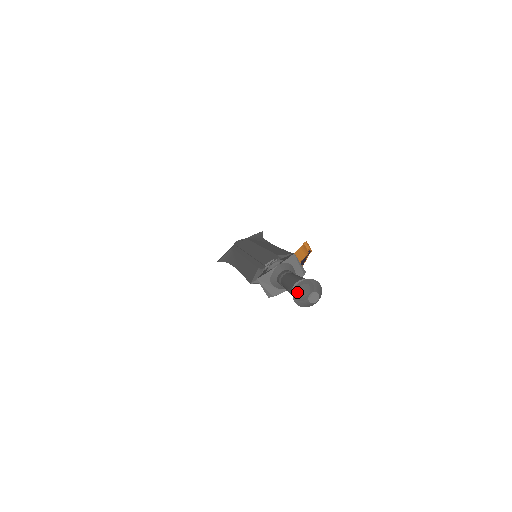
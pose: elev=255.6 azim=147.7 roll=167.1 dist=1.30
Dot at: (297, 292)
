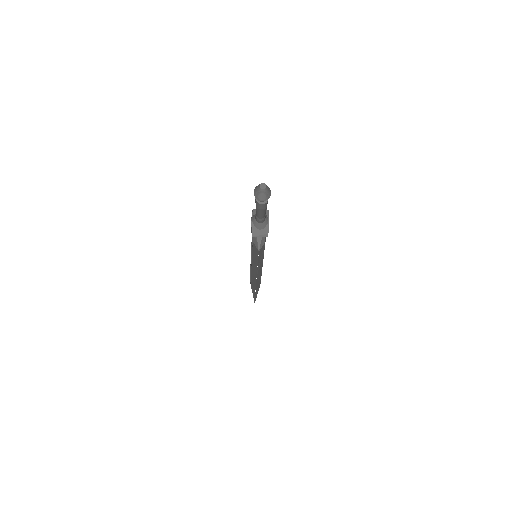
Dot at: (257, 196)
